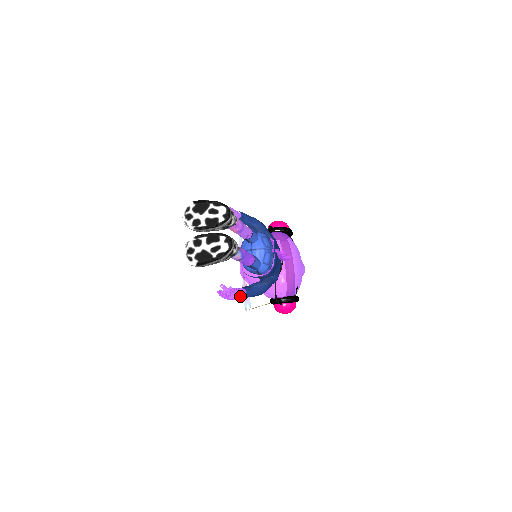
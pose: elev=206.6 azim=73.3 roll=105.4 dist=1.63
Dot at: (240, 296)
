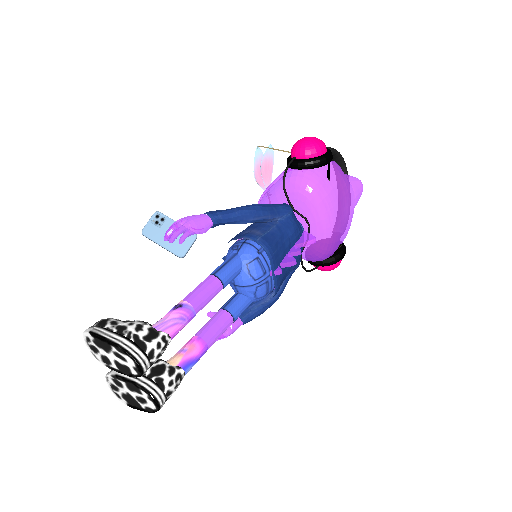
Dot at: (233, 332)
